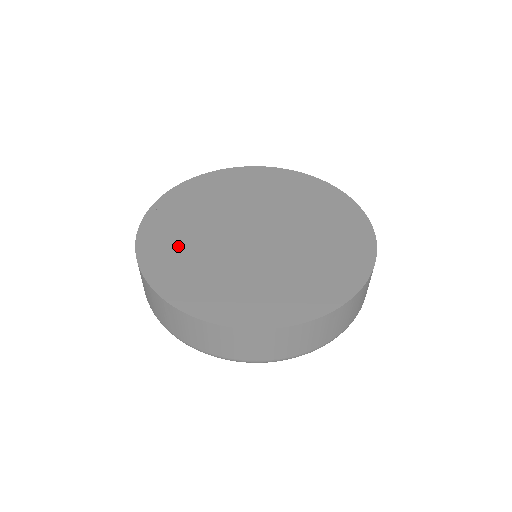
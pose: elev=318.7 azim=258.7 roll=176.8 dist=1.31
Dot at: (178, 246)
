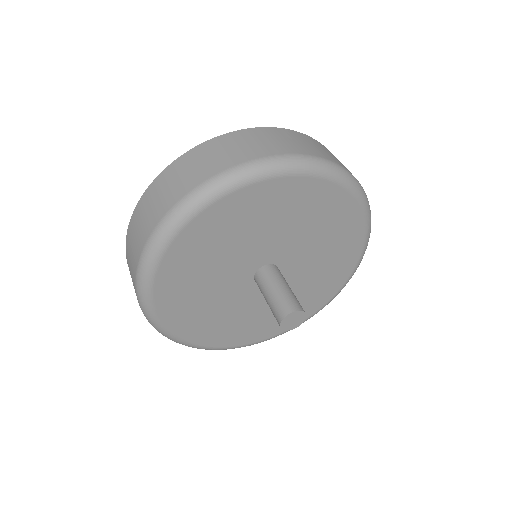
Dot at: occluded
